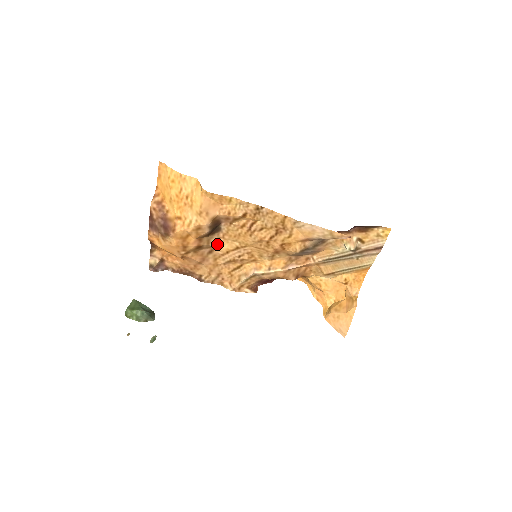
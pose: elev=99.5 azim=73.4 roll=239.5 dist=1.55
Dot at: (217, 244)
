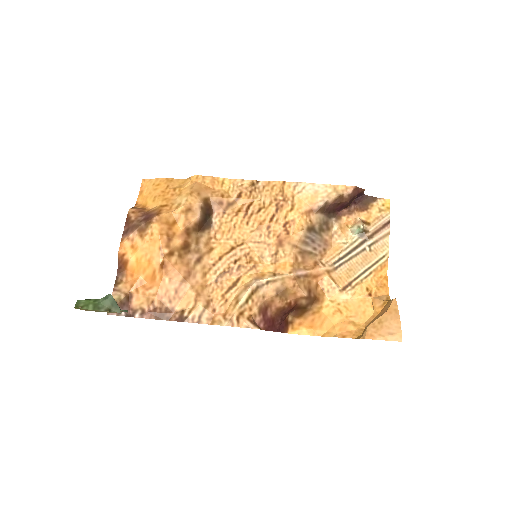
Dot at: (207, 247)
